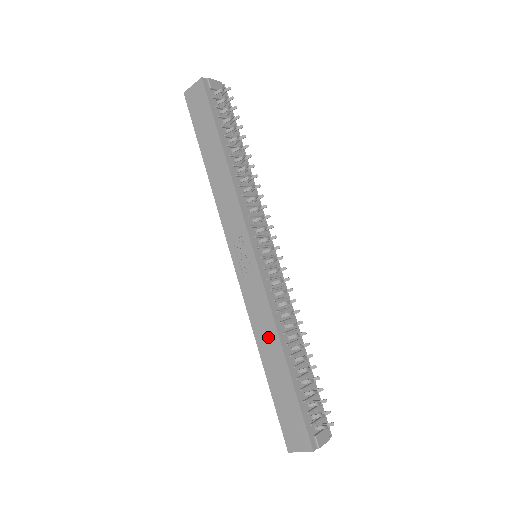
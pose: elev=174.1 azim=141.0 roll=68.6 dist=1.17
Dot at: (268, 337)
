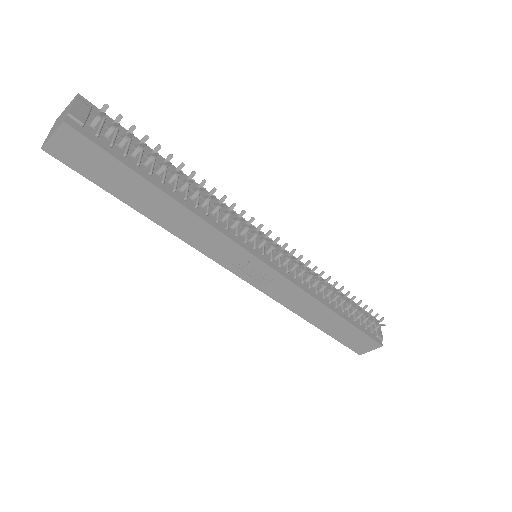
Dot at: (312, 309)
